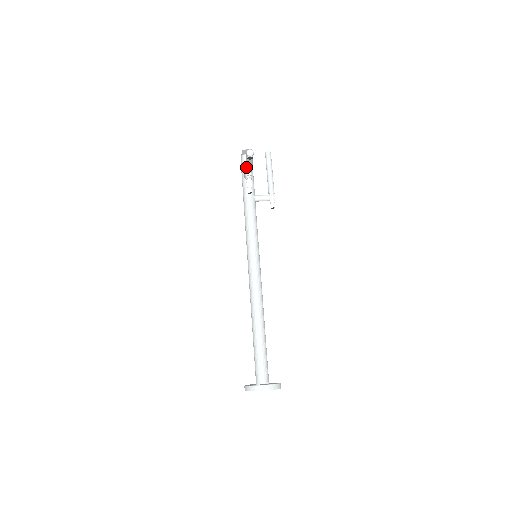
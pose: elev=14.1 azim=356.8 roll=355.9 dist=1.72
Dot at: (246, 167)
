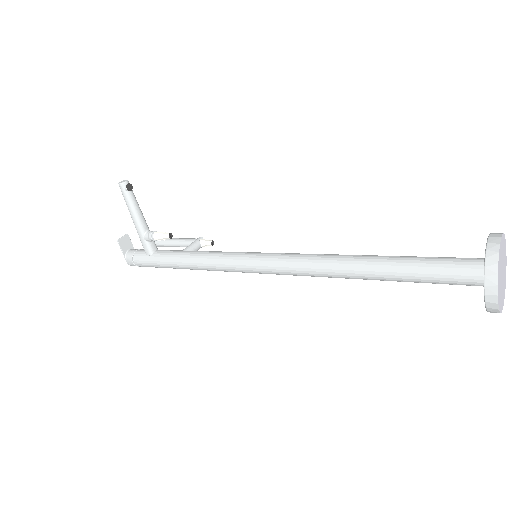
Dot at: (137, 219)
